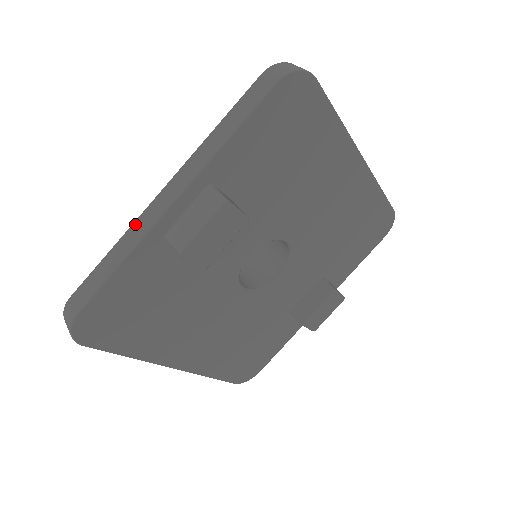
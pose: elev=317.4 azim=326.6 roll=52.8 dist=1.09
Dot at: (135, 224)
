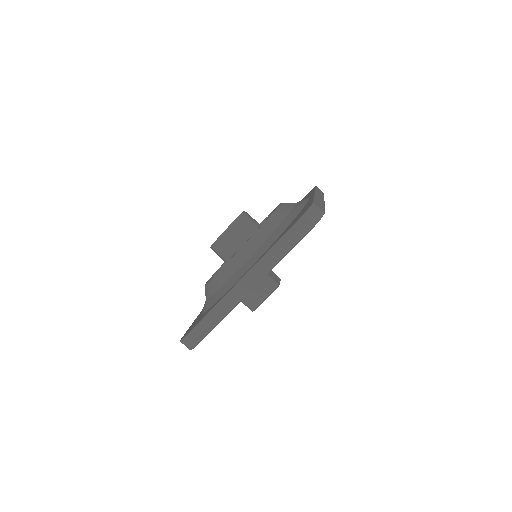
Dot at: (225, 299)
